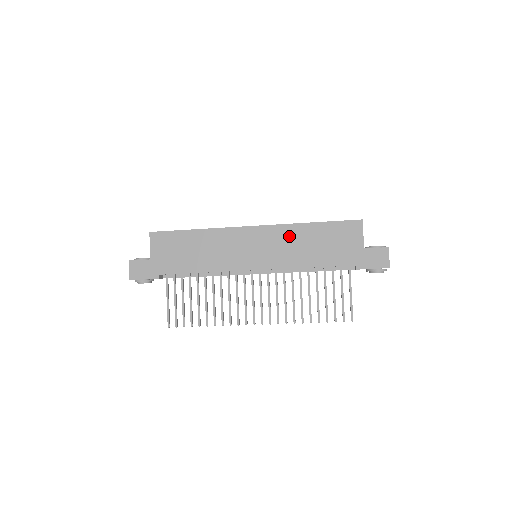
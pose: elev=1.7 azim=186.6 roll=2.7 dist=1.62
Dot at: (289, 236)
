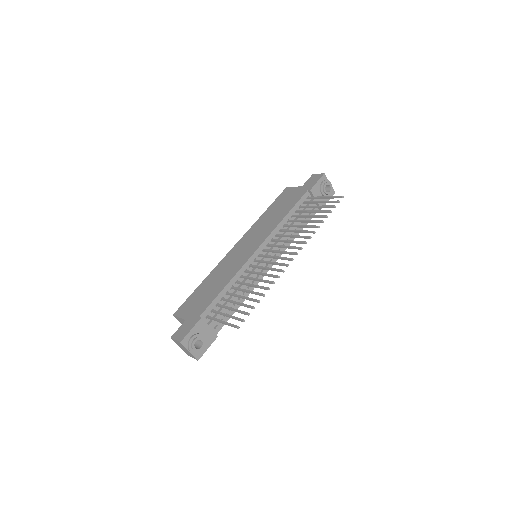
Dot at: (259, 226)
